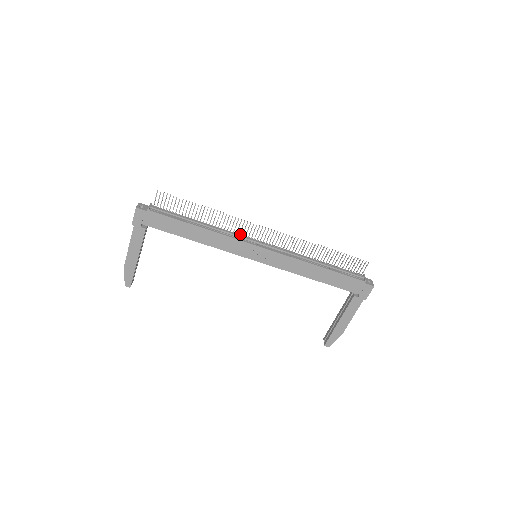
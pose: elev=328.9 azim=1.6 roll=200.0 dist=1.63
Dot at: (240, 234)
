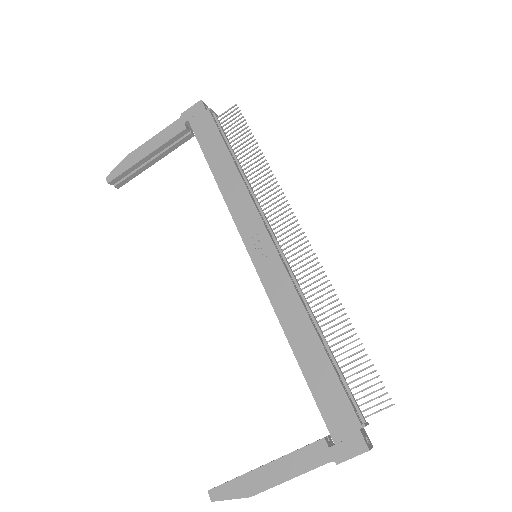
Dot at: (266, 217)
